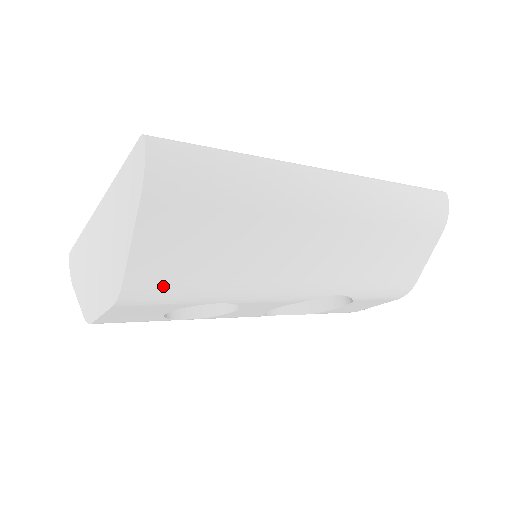
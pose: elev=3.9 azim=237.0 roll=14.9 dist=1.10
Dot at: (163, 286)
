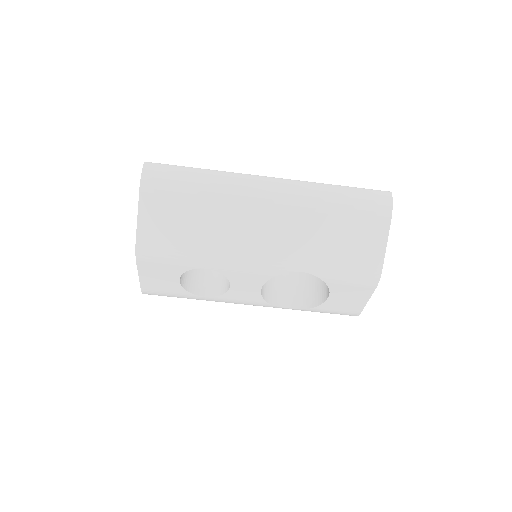
Dot at: (160, 247)
